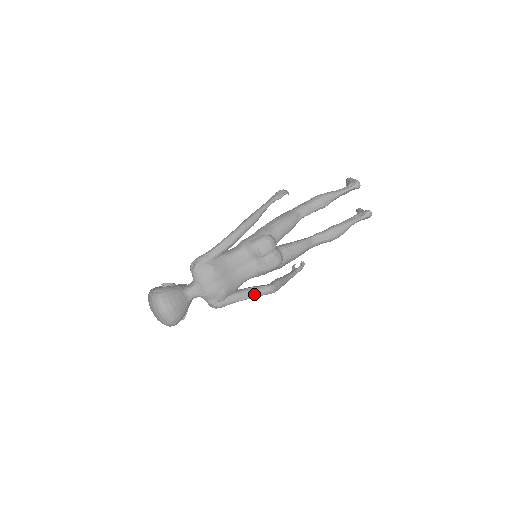
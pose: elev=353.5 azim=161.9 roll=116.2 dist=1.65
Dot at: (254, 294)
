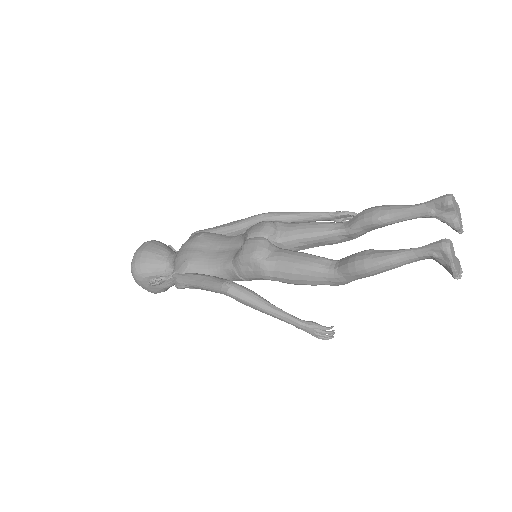
Dot at: (208, 281)
